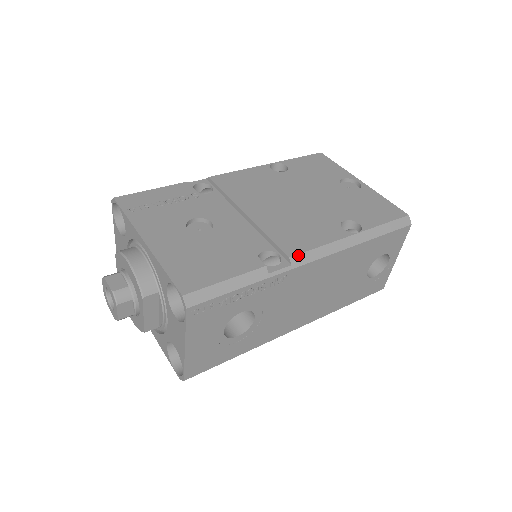
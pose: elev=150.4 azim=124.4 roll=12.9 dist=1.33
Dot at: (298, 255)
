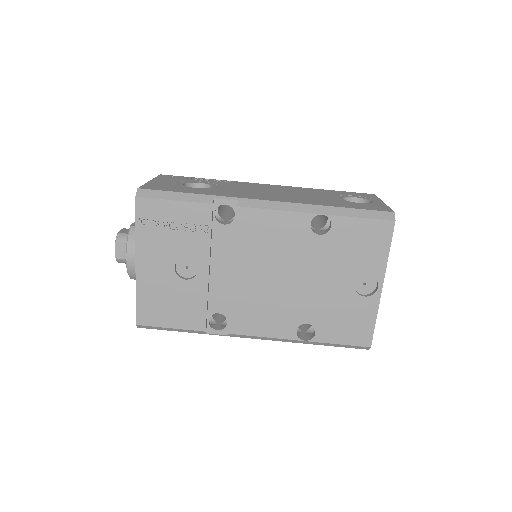
Dot at: (237, 335)
